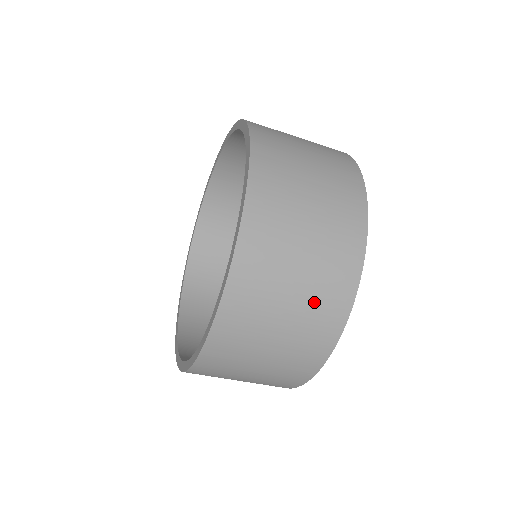
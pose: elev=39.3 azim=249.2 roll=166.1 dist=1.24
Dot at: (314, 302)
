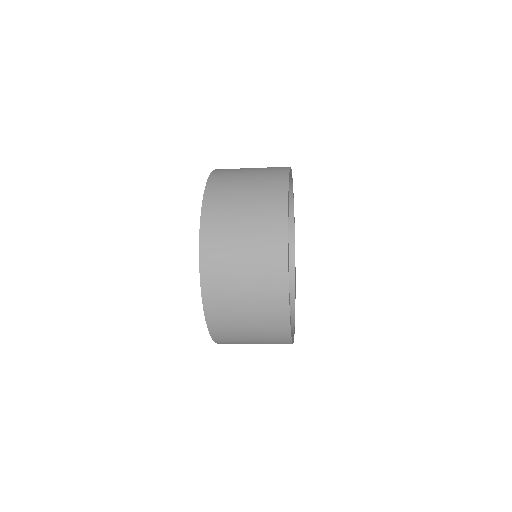
Dot at: (262, 315)
